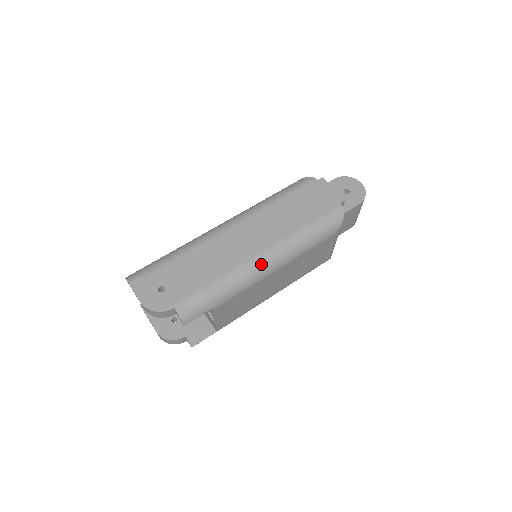
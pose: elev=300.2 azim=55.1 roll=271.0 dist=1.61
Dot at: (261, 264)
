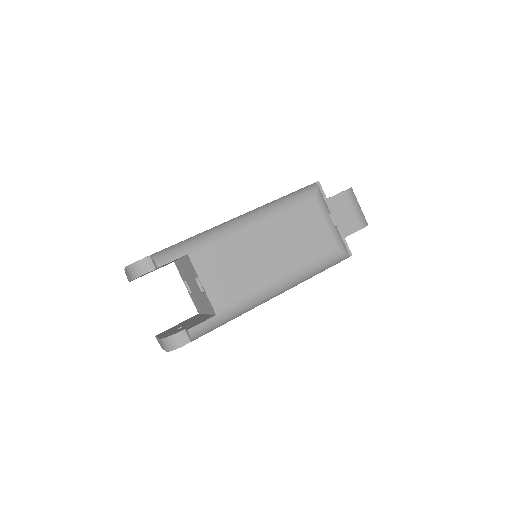
Dot at: (236, 221)
